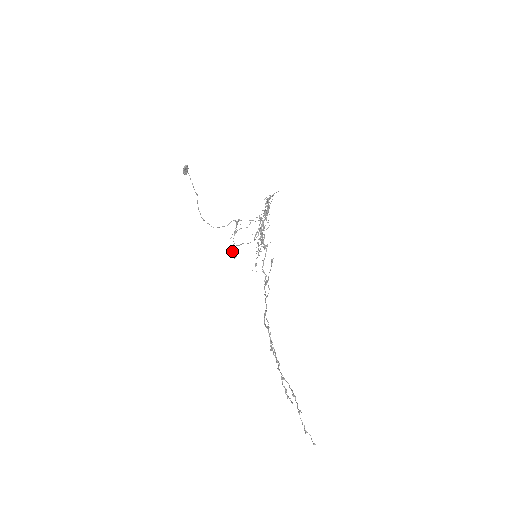
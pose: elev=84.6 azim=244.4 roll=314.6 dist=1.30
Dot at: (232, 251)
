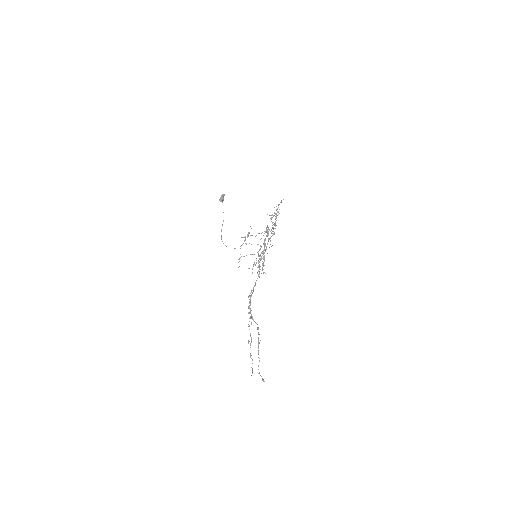
Dot at: occluded
